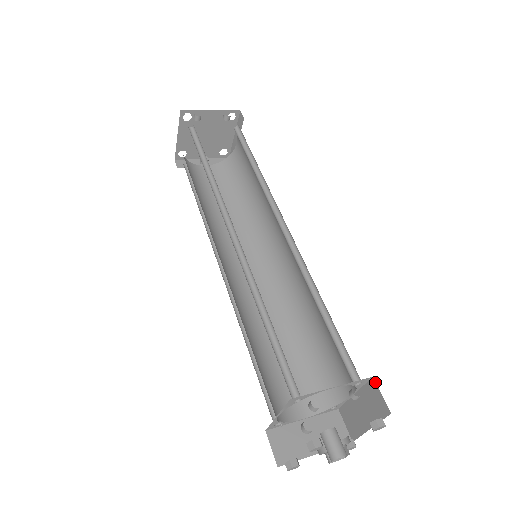
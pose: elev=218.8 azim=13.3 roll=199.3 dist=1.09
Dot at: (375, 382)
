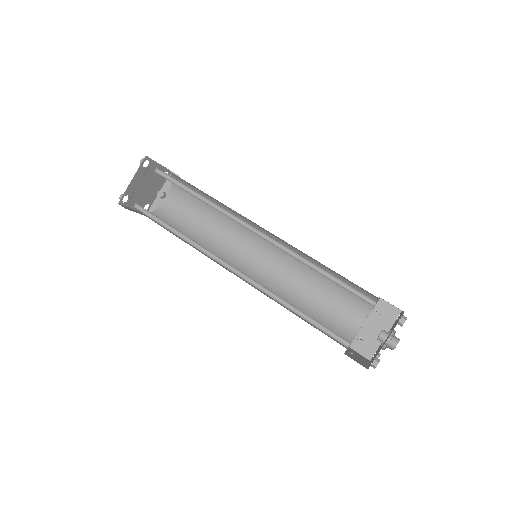
Dot at: occluded
